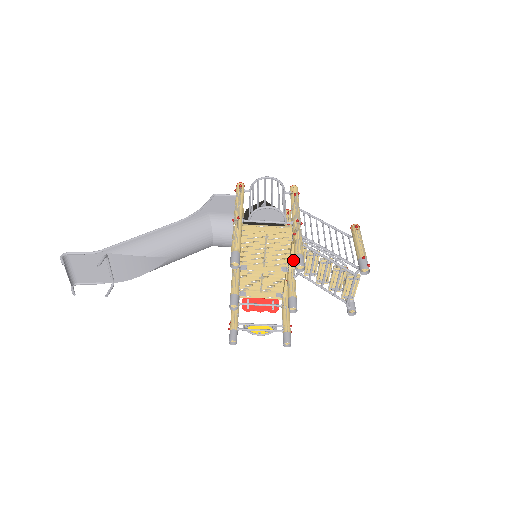
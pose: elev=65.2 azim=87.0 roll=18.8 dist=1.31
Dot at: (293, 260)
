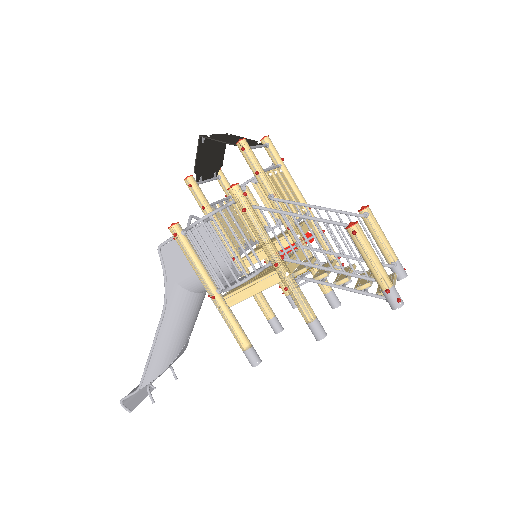
Dot at: occluded
